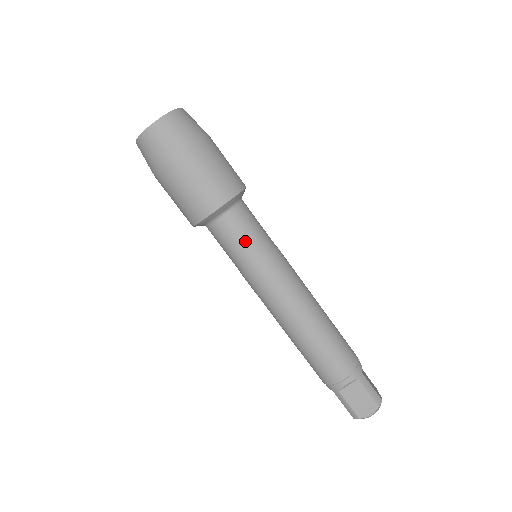
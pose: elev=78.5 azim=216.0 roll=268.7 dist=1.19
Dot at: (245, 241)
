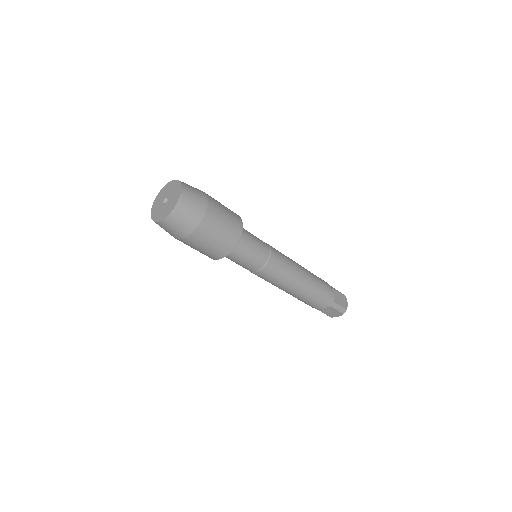
Dot at: (246, 263)
